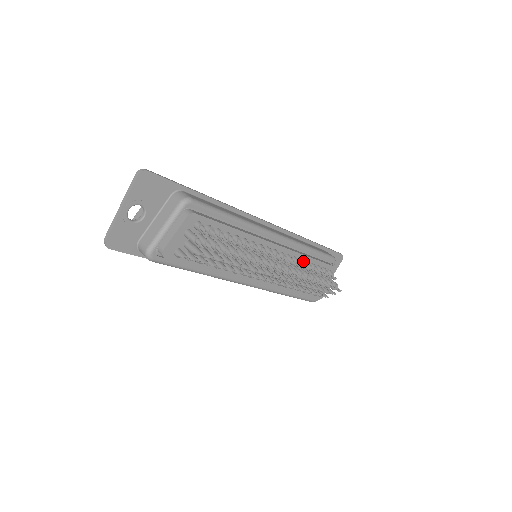
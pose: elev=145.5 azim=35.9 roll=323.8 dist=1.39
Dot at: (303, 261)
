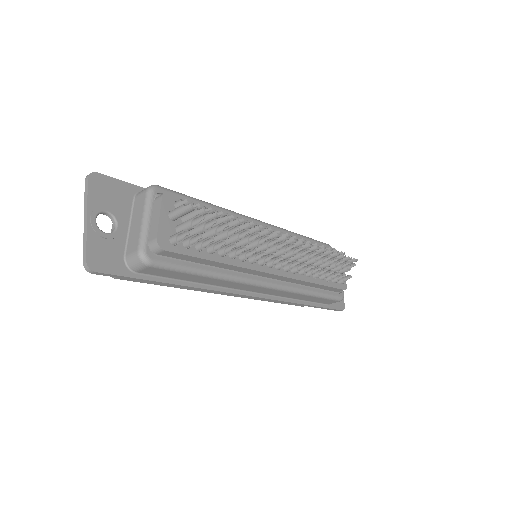
Dot at: occluded
